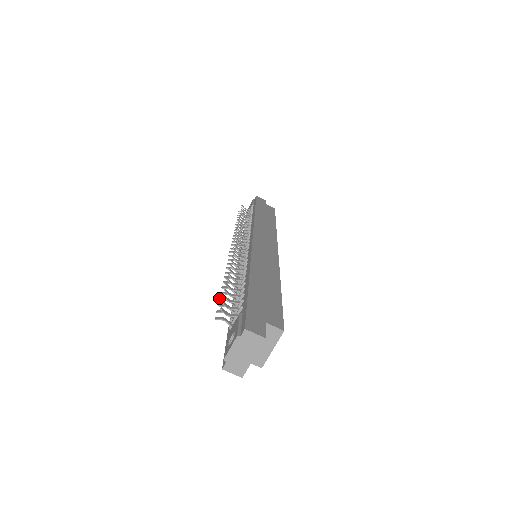
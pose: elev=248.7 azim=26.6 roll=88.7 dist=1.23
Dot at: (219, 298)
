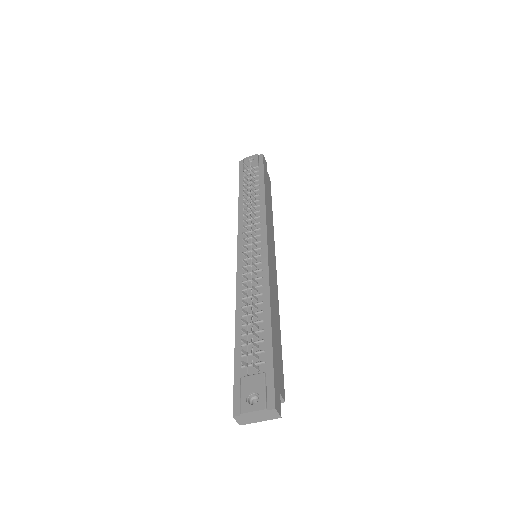
Dot at: (242, 329)
